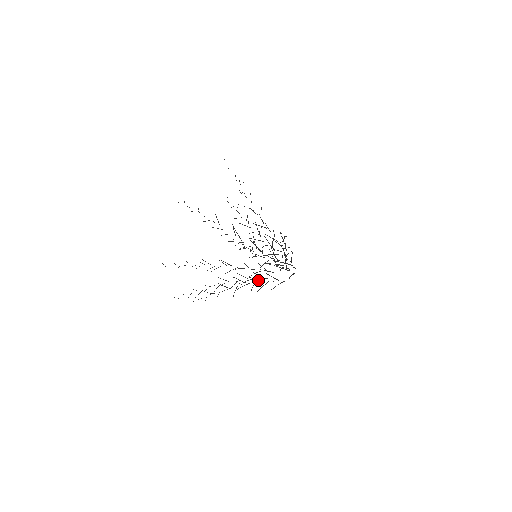
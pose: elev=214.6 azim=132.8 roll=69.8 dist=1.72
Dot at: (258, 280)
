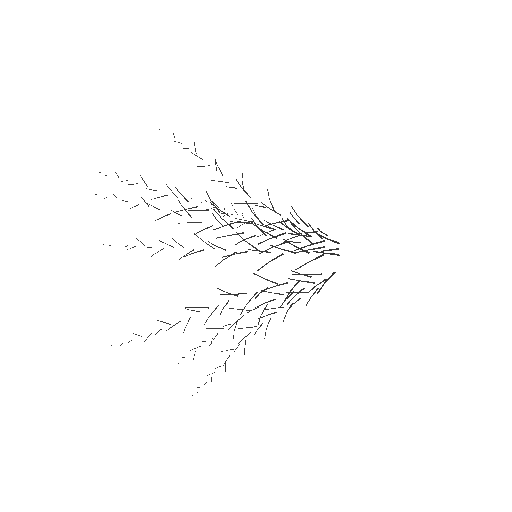
Dot at: occluded
